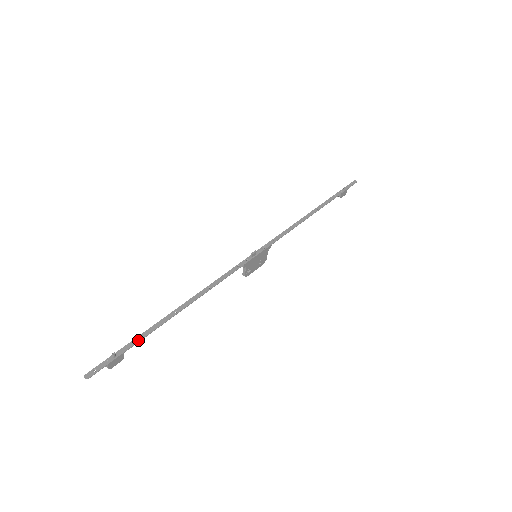
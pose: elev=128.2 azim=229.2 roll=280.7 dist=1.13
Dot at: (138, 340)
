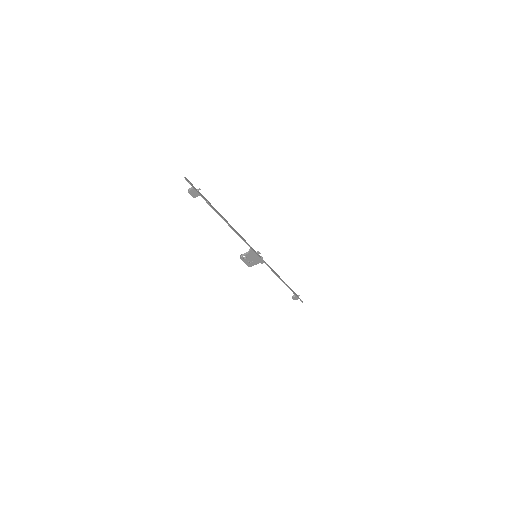
Dot at: (207, 201)
